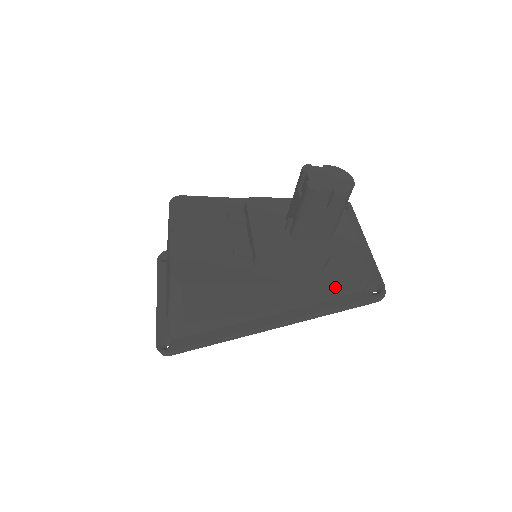
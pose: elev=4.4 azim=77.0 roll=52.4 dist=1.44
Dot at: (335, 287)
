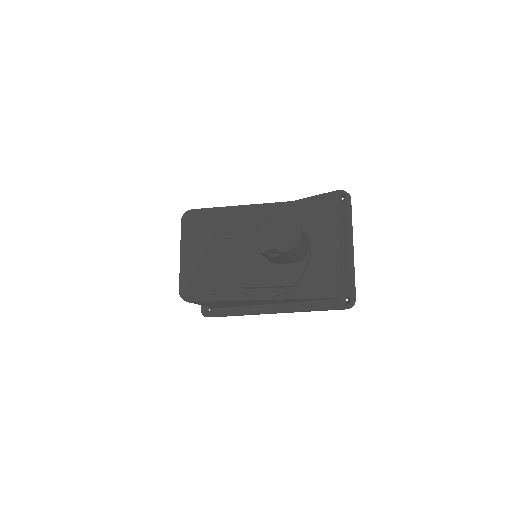
Dot at: (307, 299)
